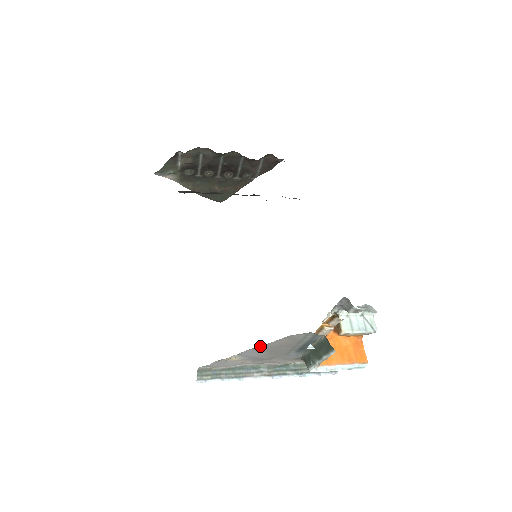
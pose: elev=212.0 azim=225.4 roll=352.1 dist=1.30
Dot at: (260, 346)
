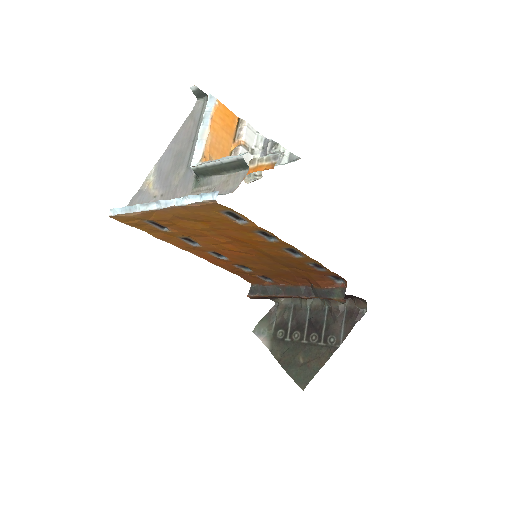
Dot at: (172, 142)
